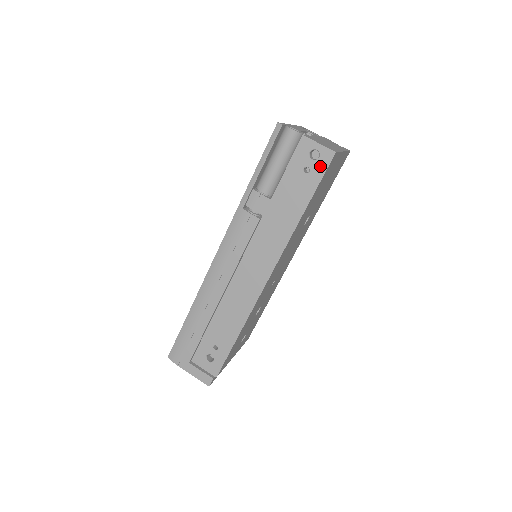
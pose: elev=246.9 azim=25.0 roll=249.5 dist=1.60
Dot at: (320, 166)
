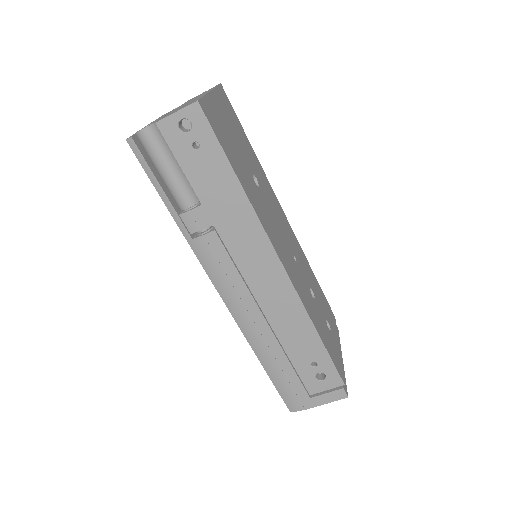
Dot at: (201, 128)
